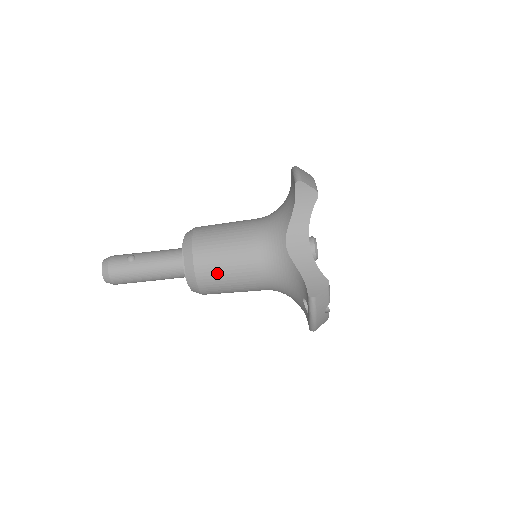
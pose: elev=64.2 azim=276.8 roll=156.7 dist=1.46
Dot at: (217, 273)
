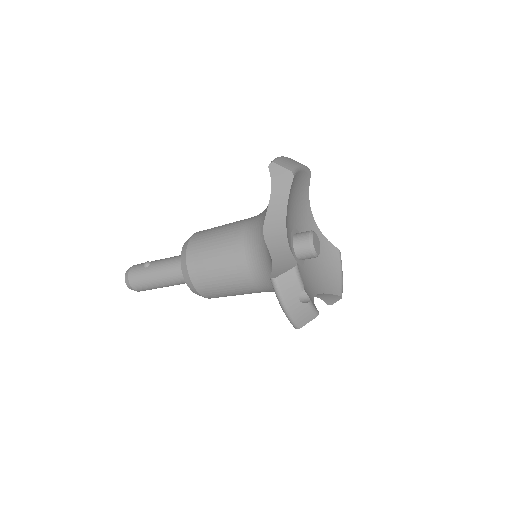
Dot at: (206, 269)
